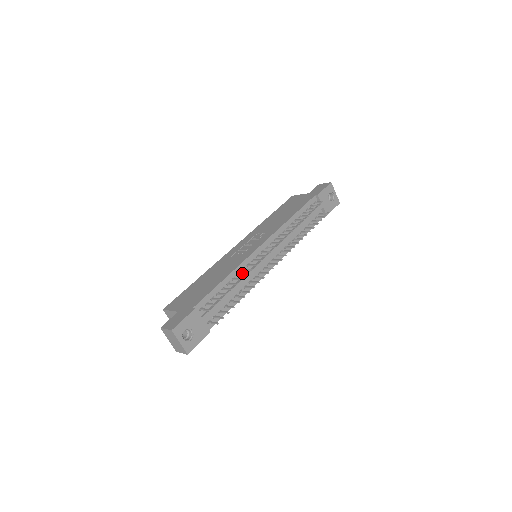
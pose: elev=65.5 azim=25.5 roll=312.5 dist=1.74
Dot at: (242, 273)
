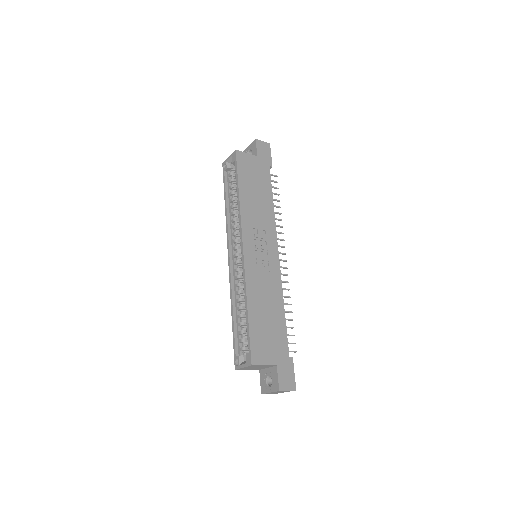
Dot at: (285, 296)
